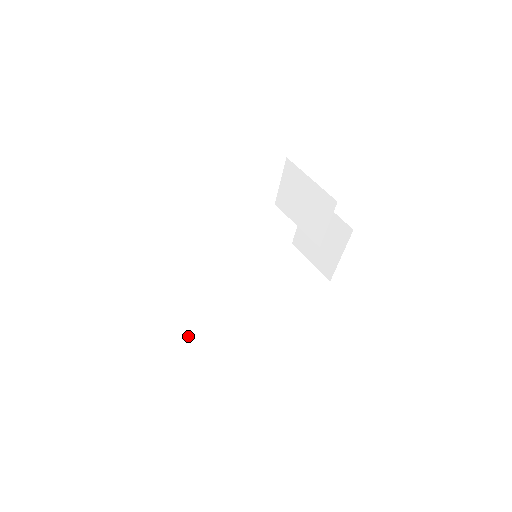
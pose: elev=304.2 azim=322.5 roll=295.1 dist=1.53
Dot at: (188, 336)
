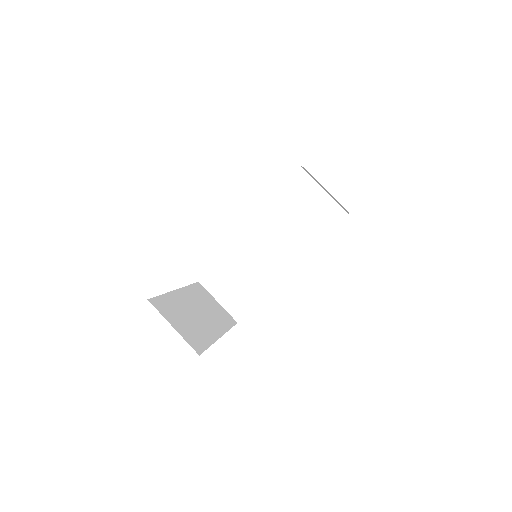
Dot at: (226, 304)
